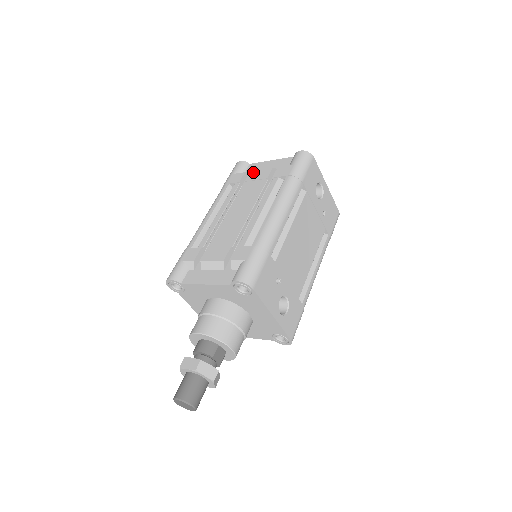
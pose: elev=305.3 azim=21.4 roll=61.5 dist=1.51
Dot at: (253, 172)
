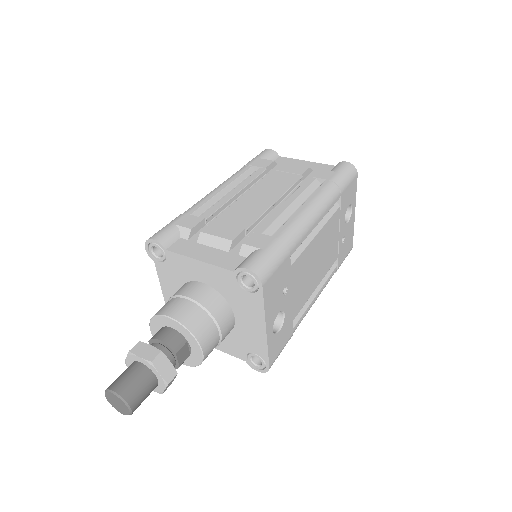
Dot at: (285, 164)
